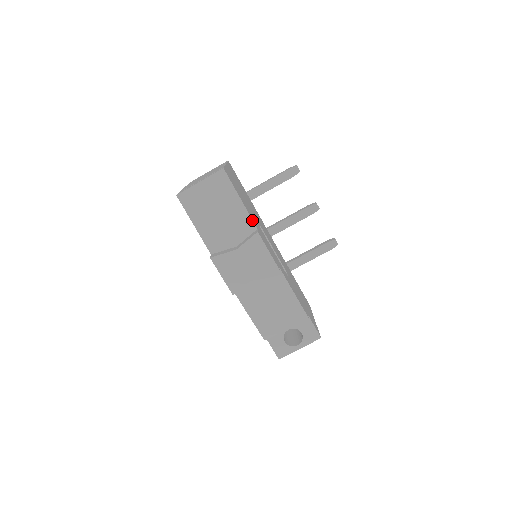
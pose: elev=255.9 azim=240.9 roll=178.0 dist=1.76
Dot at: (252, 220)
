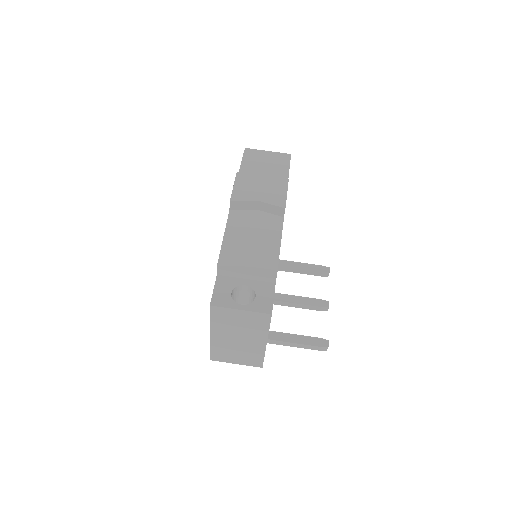
Dot at: occluded
